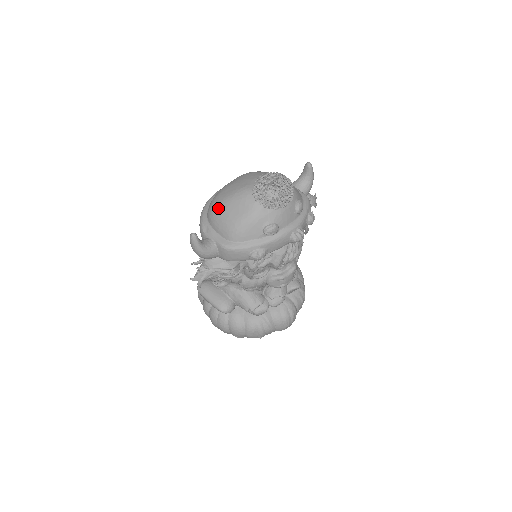
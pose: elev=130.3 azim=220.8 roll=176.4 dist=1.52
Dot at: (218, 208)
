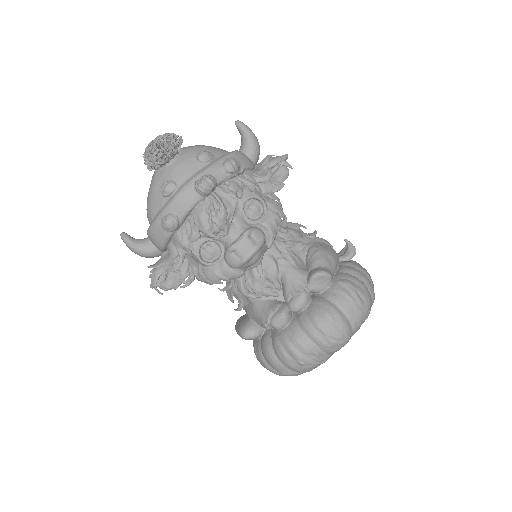
Dot at: occluded
